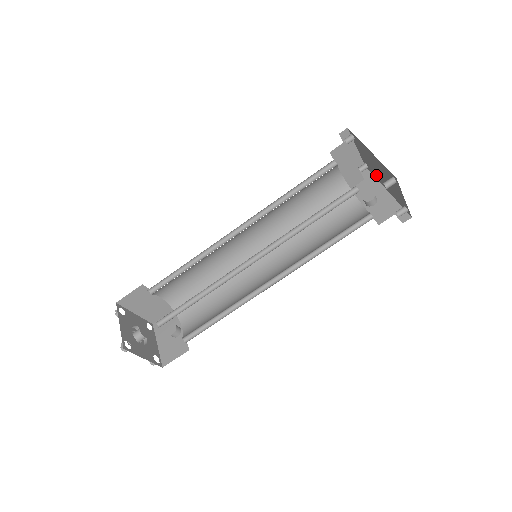
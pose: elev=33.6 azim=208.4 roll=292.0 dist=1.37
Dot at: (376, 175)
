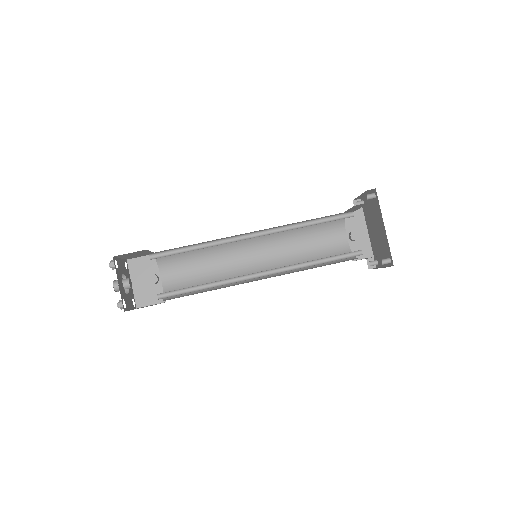
Dot at: (368, 219)
